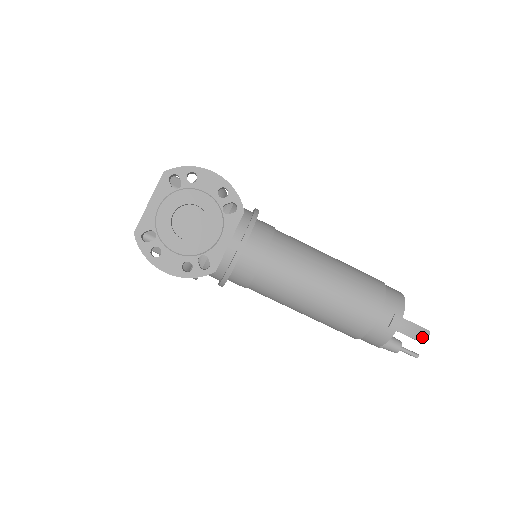
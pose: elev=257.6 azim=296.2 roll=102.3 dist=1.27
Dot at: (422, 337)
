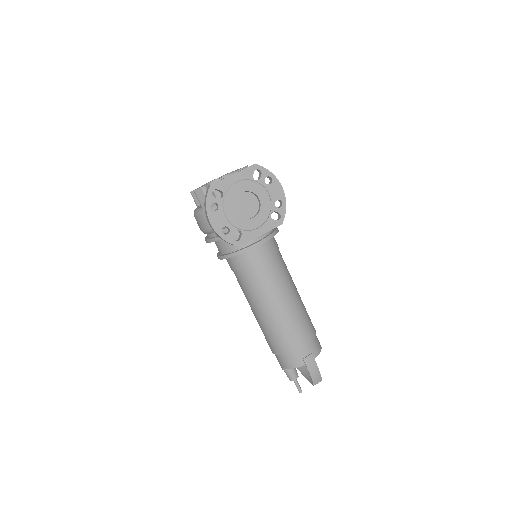
Dot at: (316, 380)
